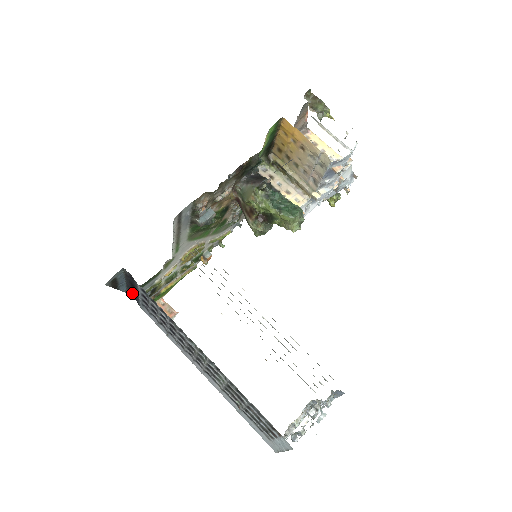
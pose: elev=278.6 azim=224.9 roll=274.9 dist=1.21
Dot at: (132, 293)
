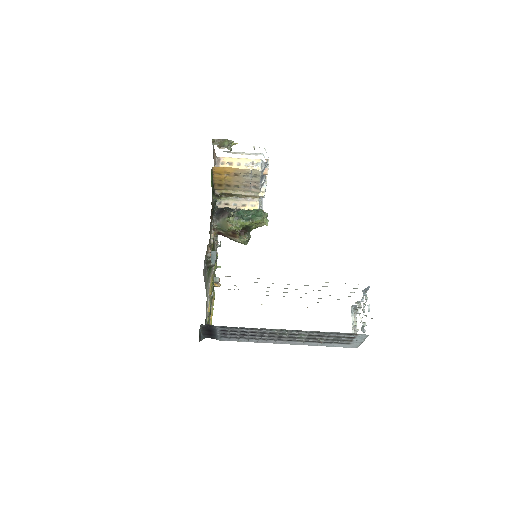
Dot at: (209, 336)
